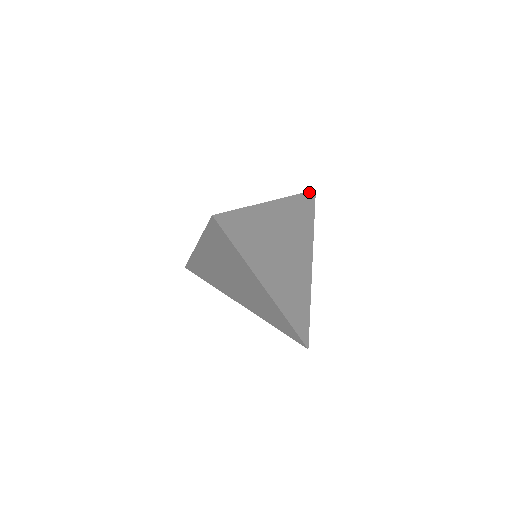
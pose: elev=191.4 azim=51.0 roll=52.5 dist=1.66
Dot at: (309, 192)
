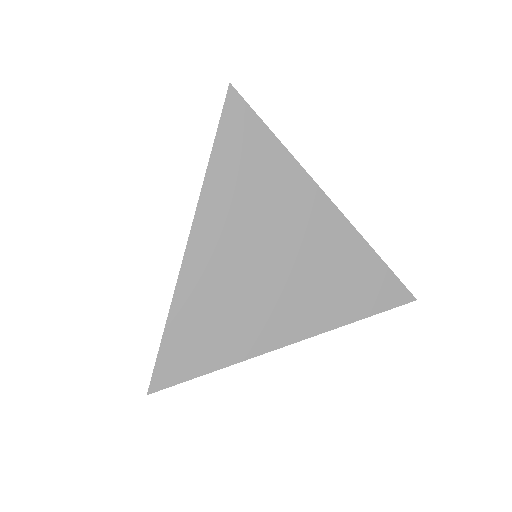
Dot at: (223, 111)
